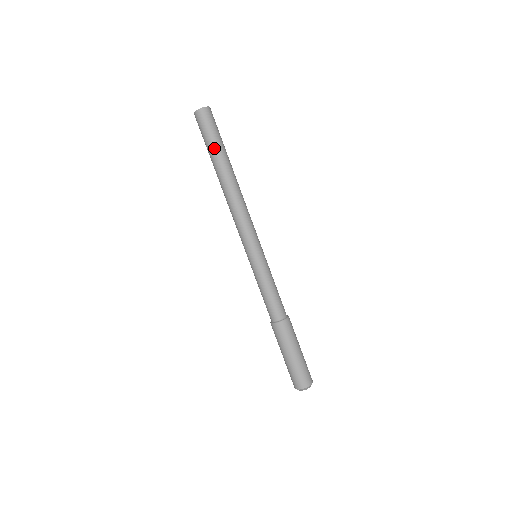
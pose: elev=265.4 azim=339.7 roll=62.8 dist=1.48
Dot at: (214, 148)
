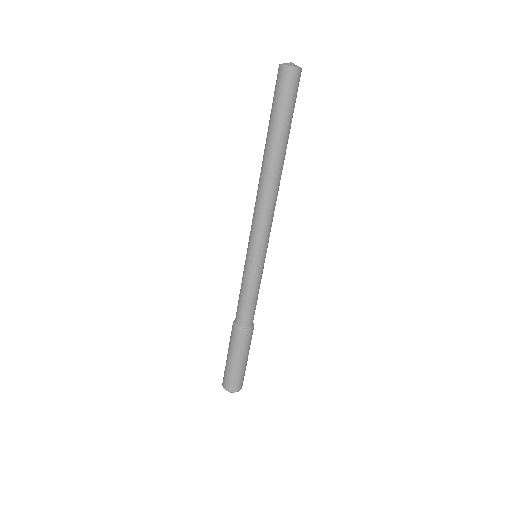
Dot at: (283, 124)
